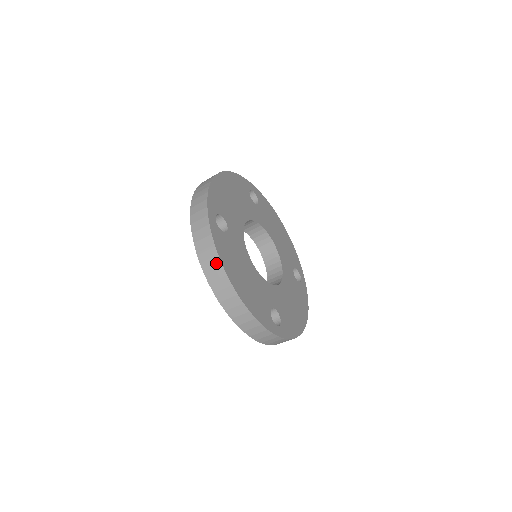
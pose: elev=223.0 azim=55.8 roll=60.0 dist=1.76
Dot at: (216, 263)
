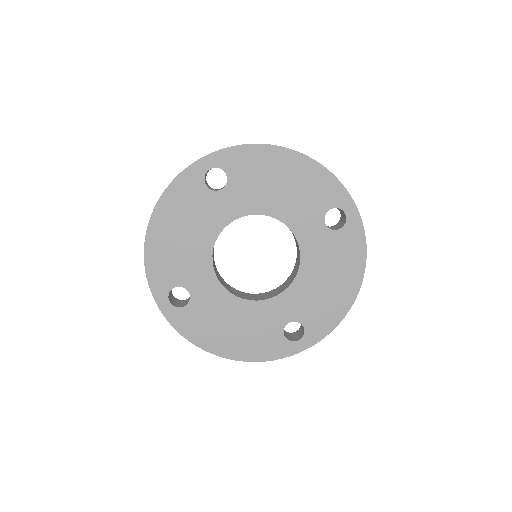
Dot at: (195, 343)
